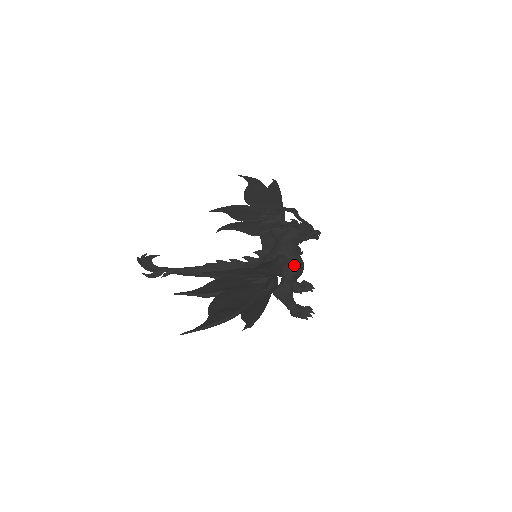
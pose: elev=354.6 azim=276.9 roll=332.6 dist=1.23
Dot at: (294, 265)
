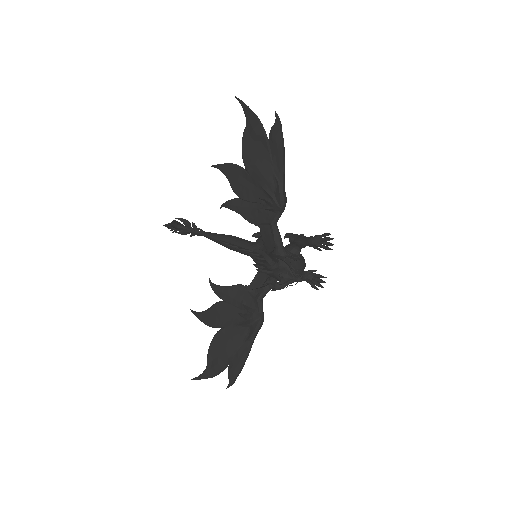
Dot at: occluded
